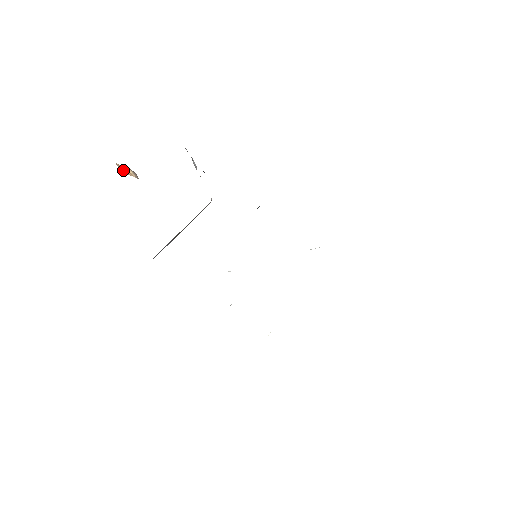
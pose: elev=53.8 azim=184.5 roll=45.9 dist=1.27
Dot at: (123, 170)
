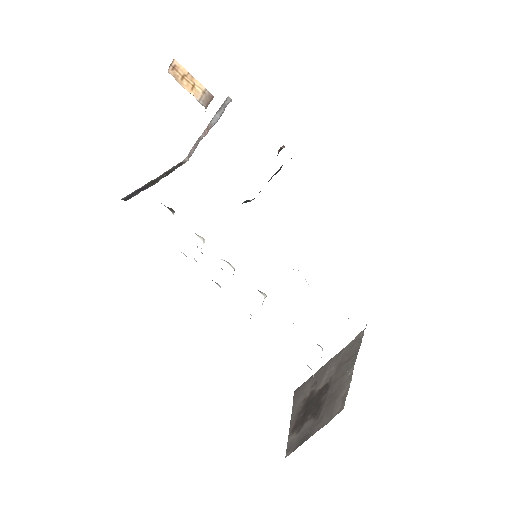
Dot at: (179, 75)
